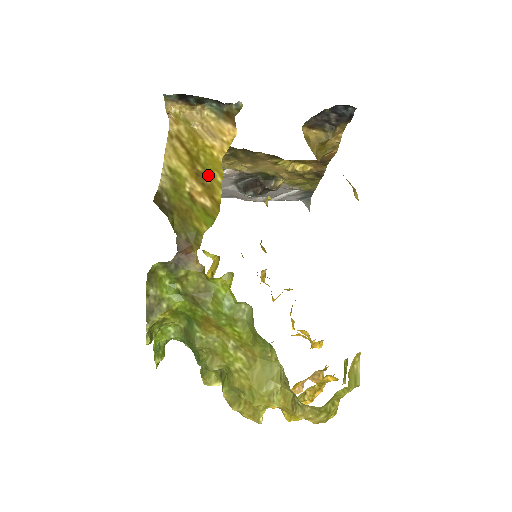
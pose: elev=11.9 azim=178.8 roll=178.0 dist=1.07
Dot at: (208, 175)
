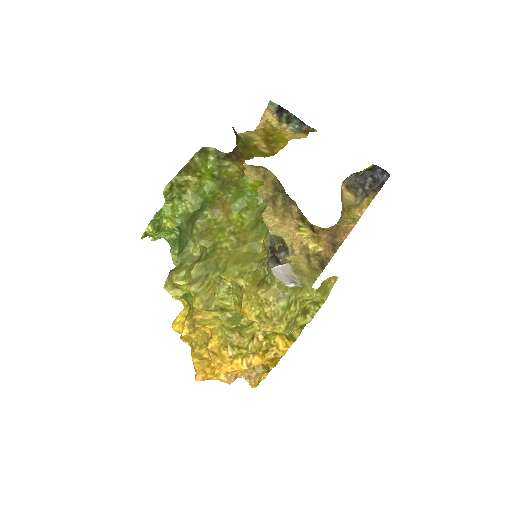
Dot at: (275, 142)
